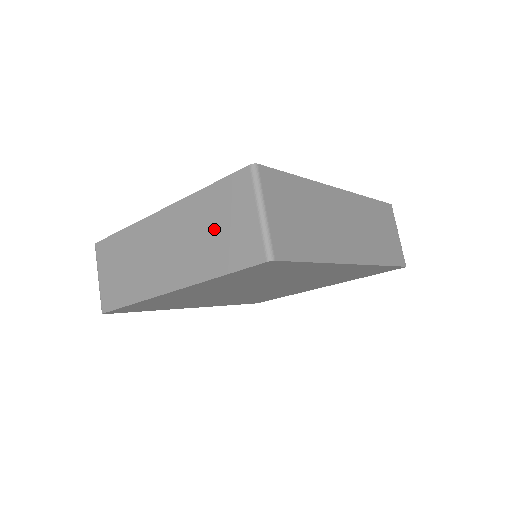
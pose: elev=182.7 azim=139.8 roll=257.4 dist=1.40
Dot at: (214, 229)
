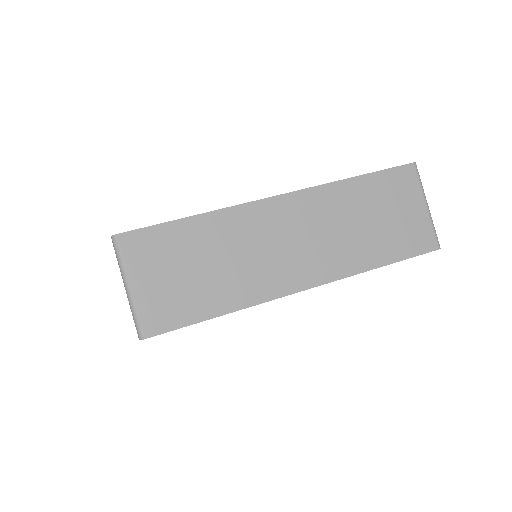
Dot at: occluded
